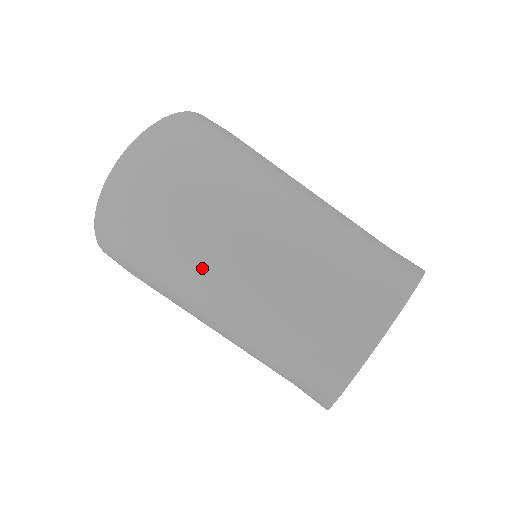
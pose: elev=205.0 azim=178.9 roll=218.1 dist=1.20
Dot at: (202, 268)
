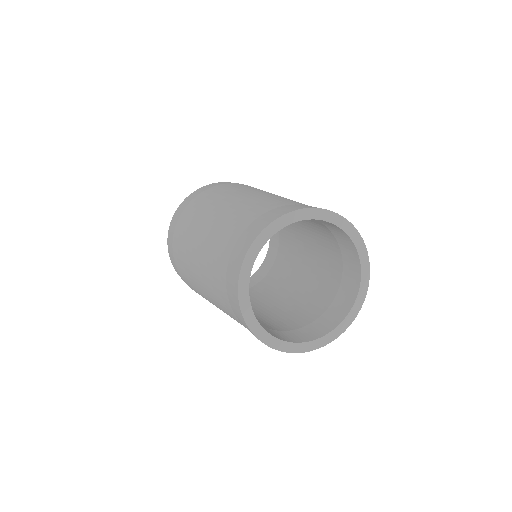
Dot at: (191, 261)
